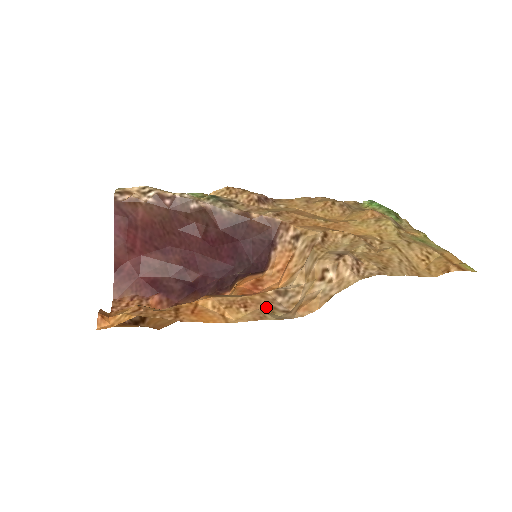
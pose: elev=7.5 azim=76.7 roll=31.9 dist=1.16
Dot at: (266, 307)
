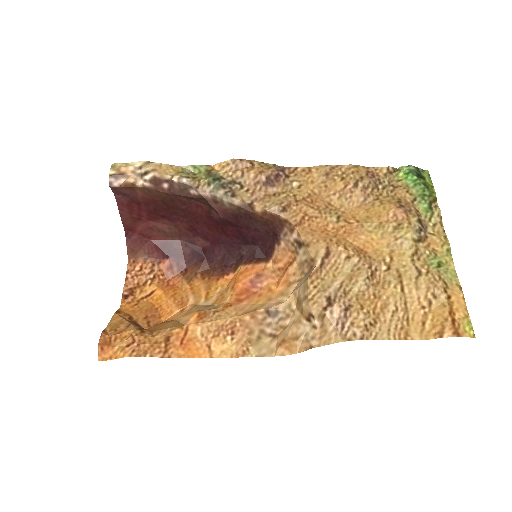
Dot at: (253, 331)
